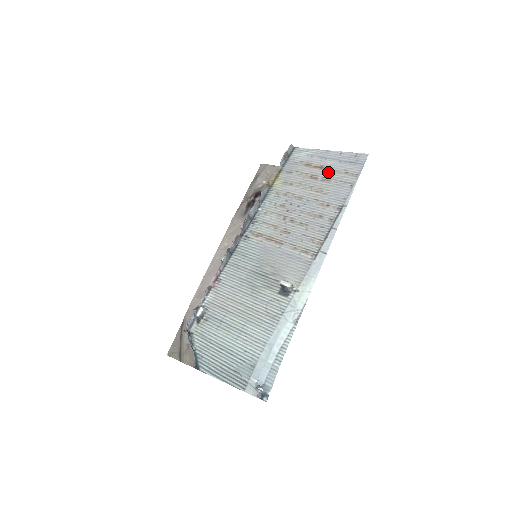
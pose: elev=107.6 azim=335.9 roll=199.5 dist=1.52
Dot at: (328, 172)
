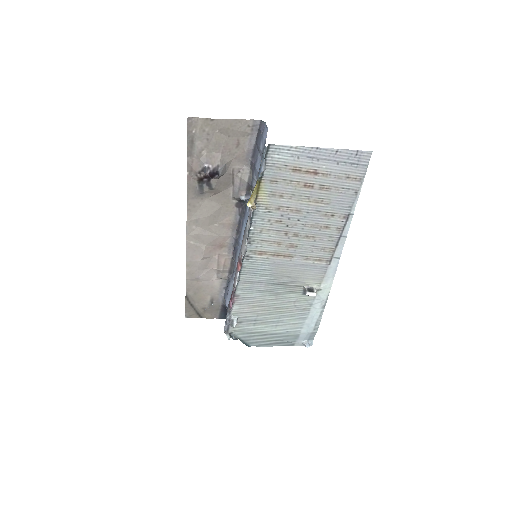
Dot at: (325, 179)
